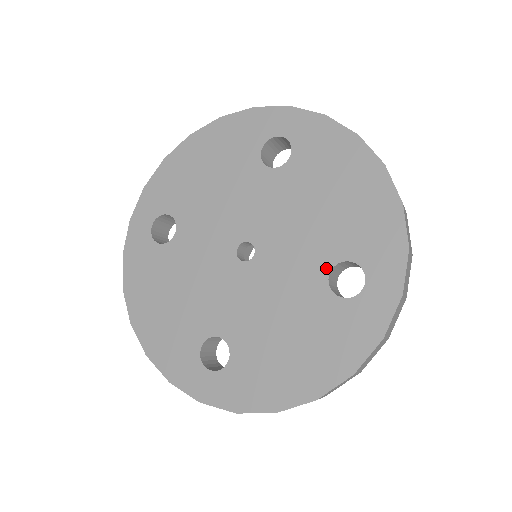
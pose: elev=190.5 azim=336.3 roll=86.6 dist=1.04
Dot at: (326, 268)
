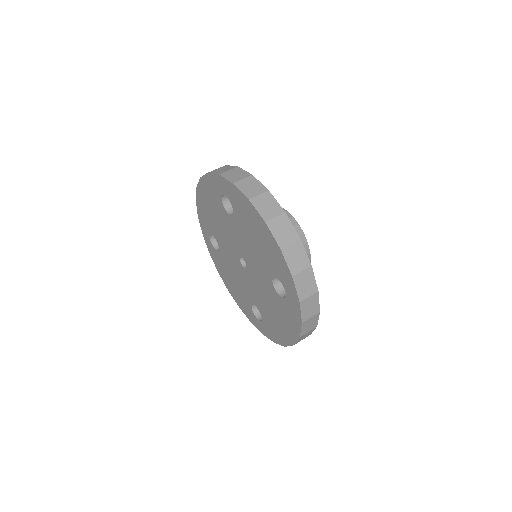
Dot at: (270, 280)
